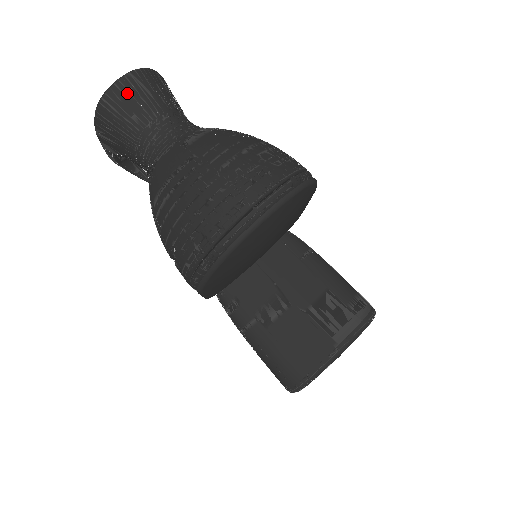
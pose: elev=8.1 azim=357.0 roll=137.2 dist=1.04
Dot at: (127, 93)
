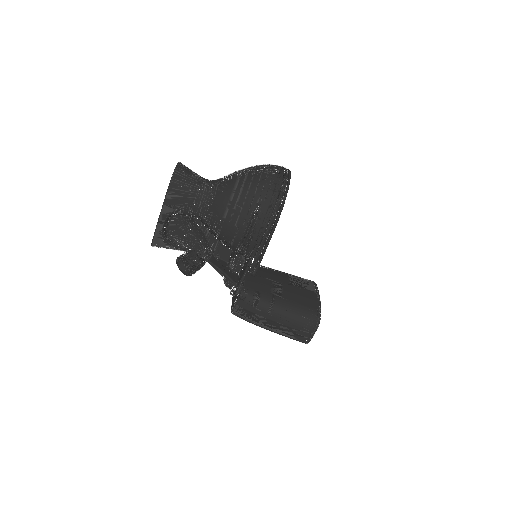
Dot at: (184, 168)
